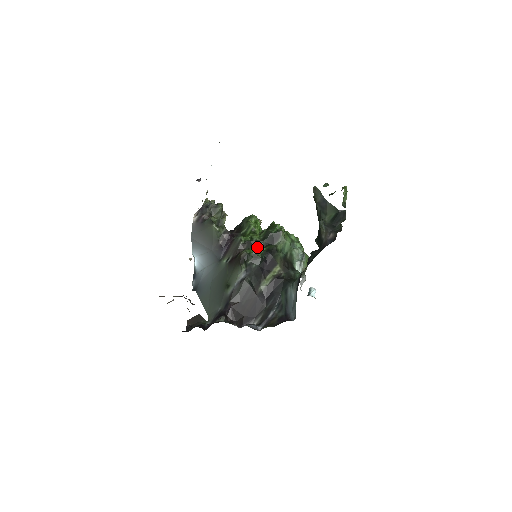
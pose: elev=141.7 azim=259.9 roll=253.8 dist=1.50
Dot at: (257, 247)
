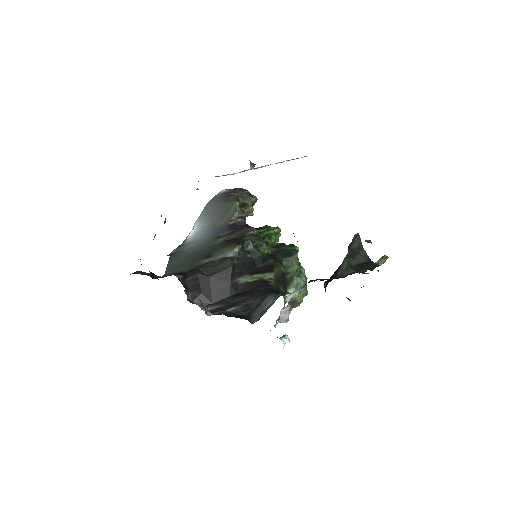
Dot at: occluded
